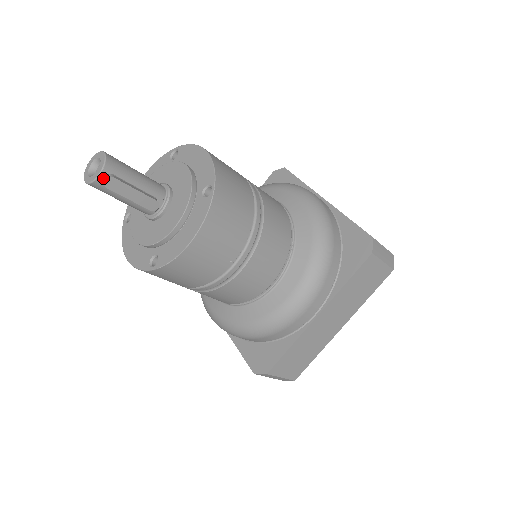
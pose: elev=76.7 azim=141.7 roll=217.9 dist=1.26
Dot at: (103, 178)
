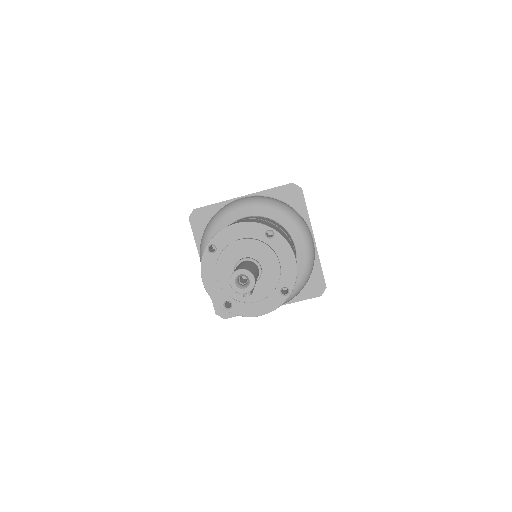
Dot at: (245, 293)
